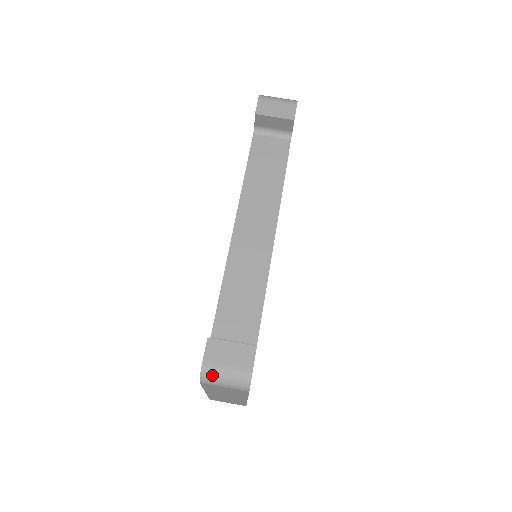
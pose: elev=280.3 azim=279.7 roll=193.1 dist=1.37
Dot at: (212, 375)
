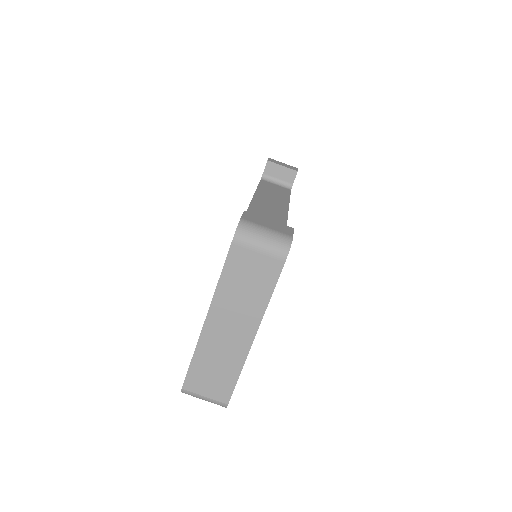
Dot at: (250, 229)
